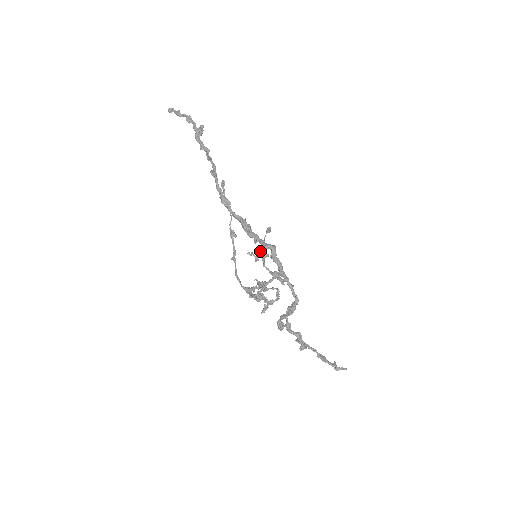
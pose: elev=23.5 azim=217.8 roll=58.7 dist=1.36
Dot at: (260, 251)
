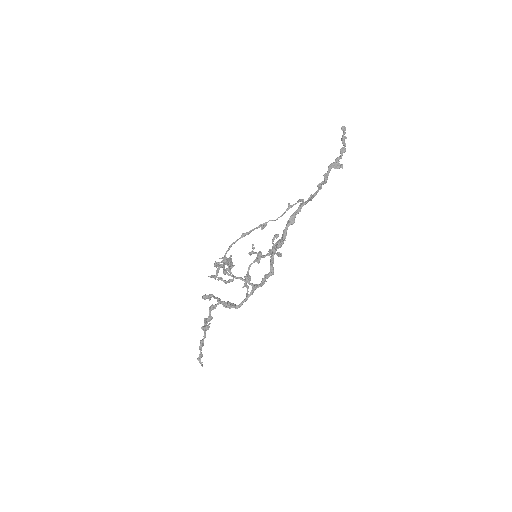
Dot at: (260, 255)
